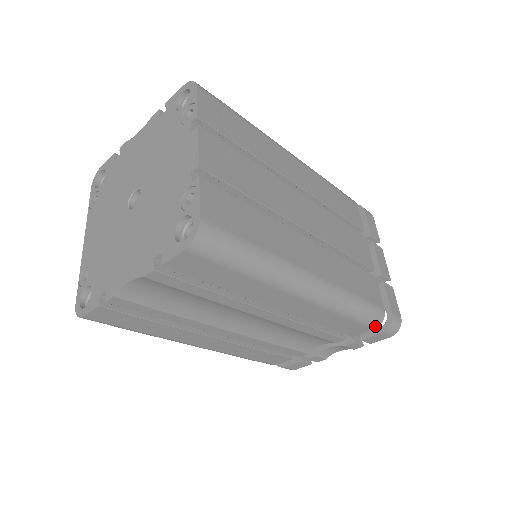
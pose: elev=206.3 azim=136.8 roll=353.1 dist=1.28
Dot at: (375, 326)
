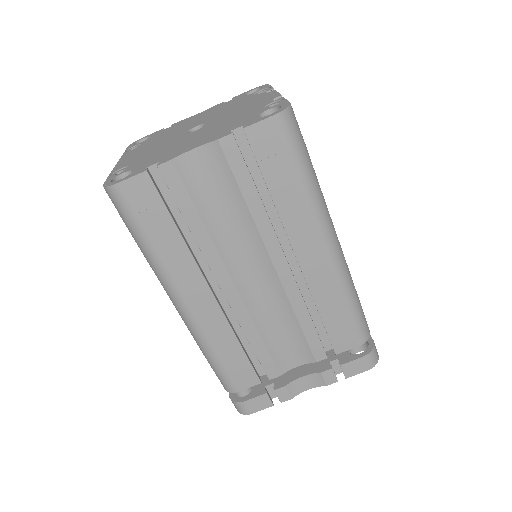
Dot at: (362, 340)
